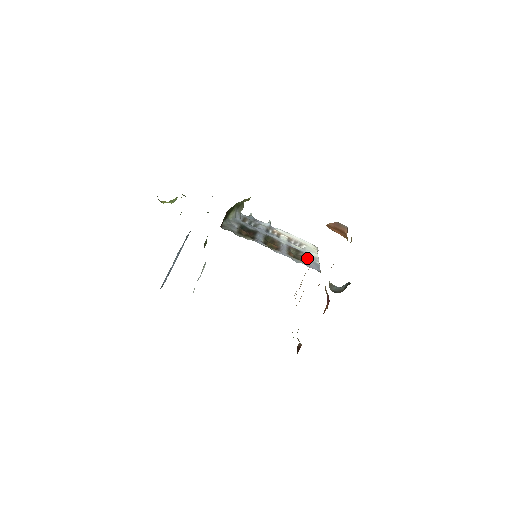
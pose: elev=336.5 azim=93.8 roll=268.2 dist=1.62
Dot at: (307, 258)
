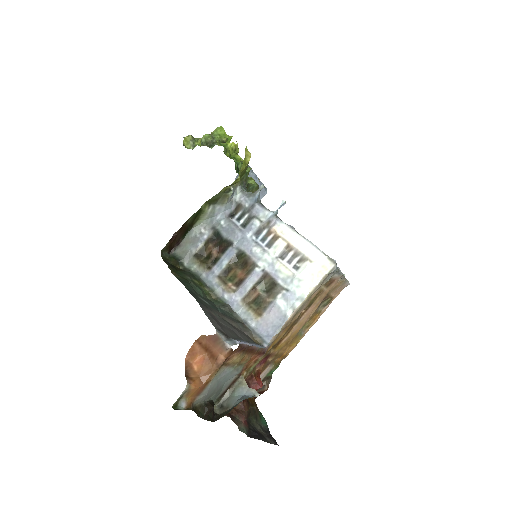
Dot at: (273, 305)
